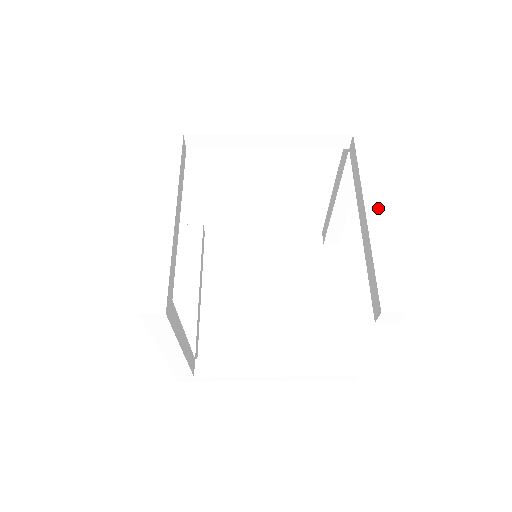
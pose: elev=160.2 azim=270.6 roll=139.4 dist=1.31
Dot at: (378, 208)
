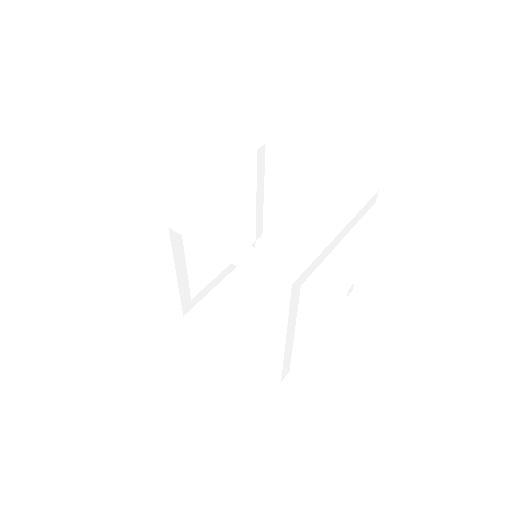
Dot at: (279, 339)
